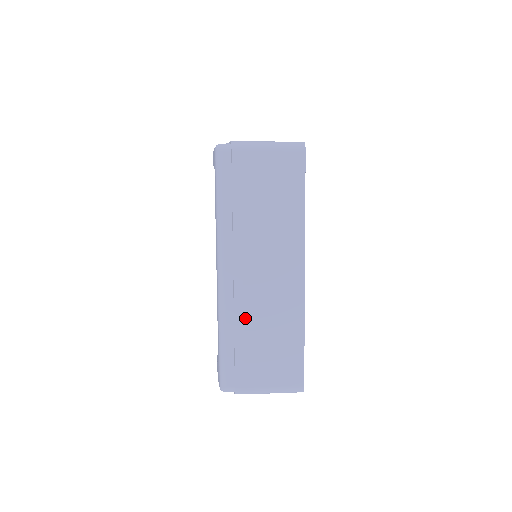
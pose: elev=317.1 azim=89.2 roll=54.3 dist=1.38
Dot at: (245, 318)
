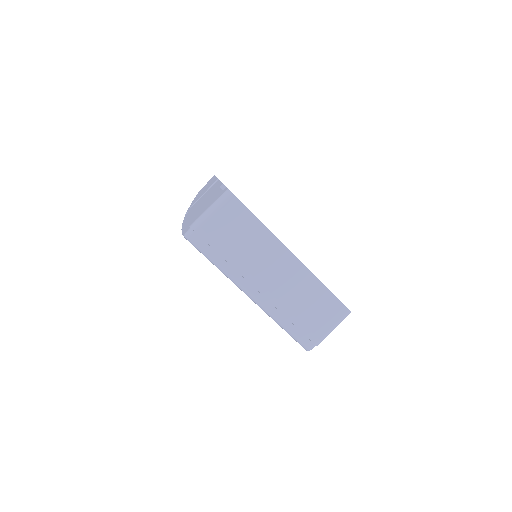
Dot at: (286, 307)
